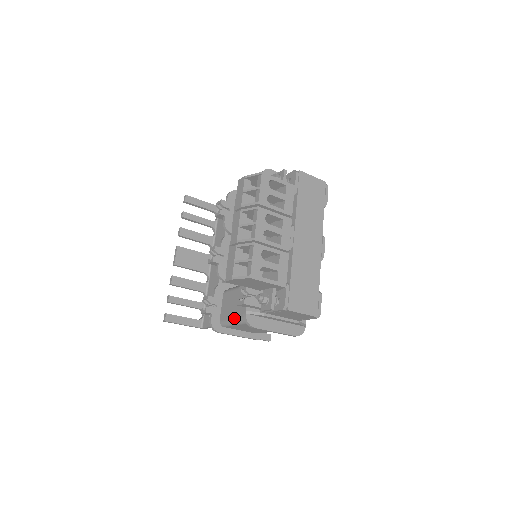
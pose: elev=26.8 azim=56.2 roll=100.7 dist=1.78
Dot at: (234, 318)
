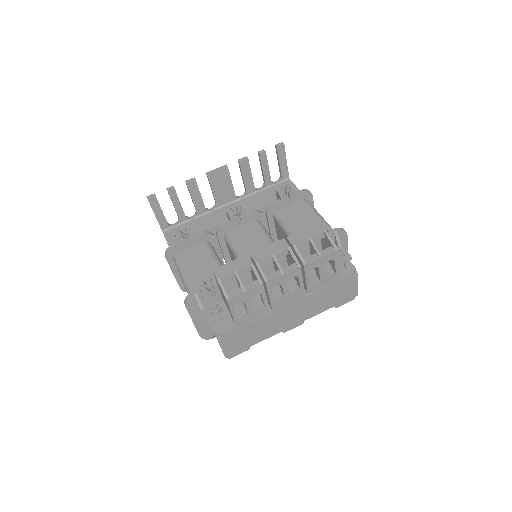
Dot at: (186, 273)
